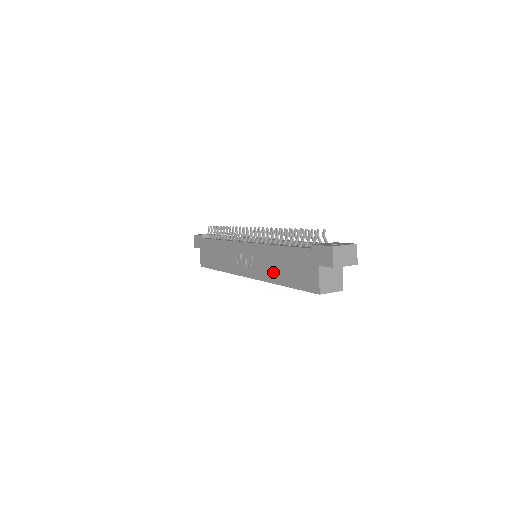
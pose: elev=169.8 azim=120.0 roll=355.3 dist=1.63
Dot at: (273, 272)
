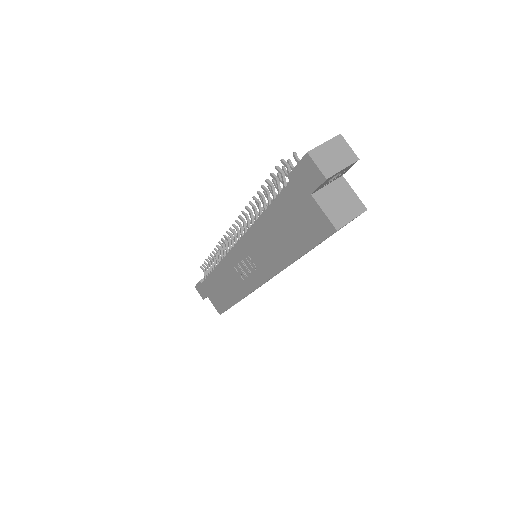
Dot at: (276, 254)
